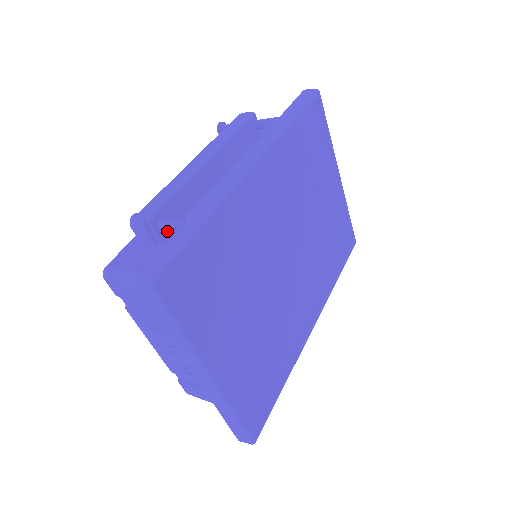
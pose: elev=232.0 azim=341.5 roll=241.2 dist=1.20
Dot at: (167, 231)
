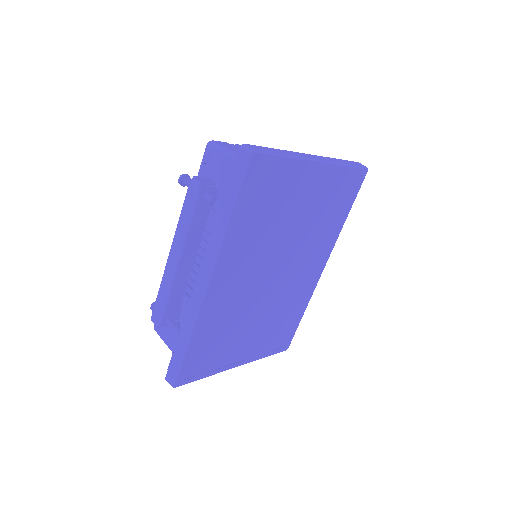
Dot at: (175, 317)
